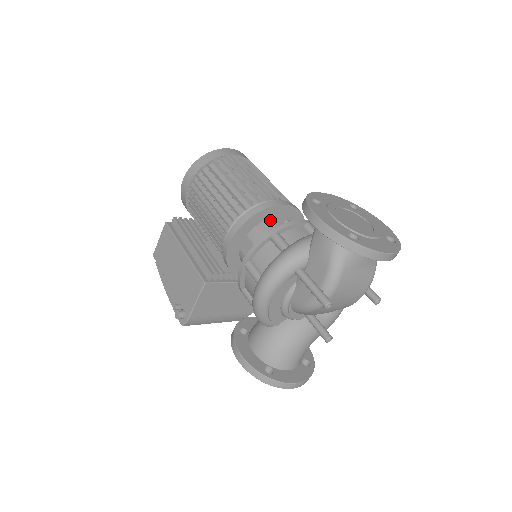
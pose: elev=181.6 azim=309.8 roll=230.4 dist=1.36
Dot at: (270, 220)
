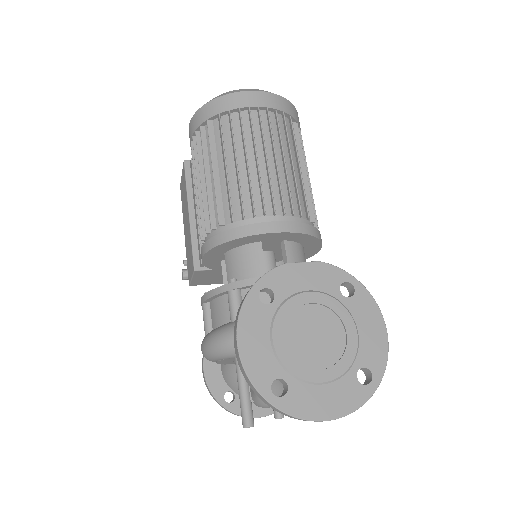
Dot at: (253, 245)
